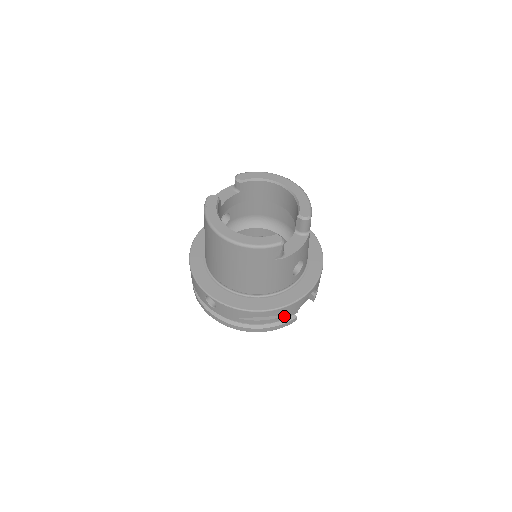
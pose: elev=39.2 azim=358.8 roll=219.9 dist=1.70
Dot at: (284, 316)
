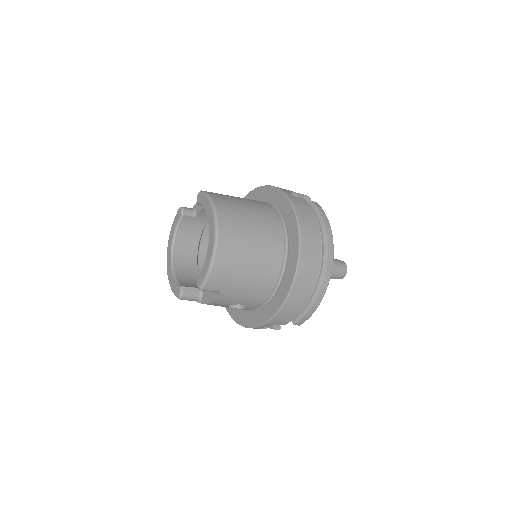
Dot at: occluded
